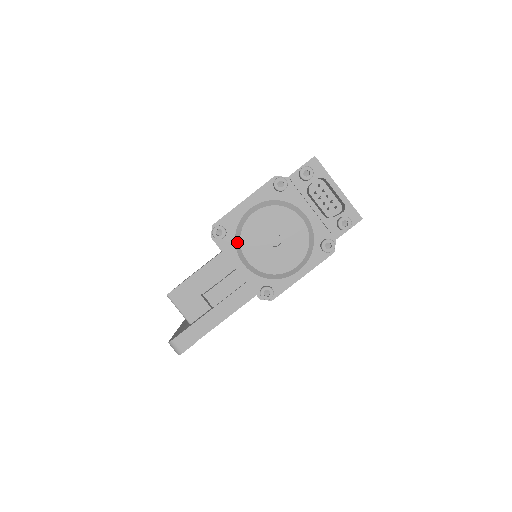
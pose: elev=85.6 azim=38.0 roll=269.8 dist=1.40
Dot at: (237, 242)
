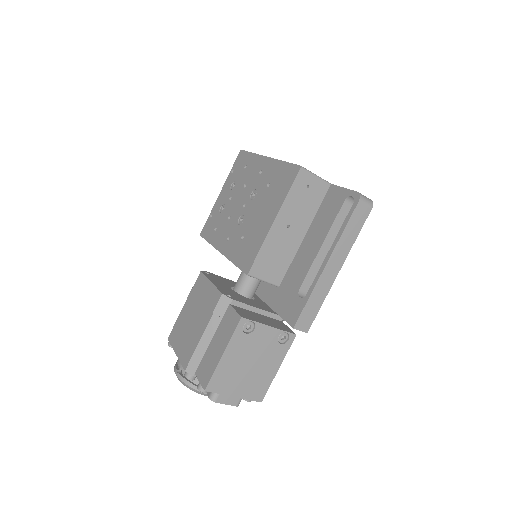
Dot at: occluded
